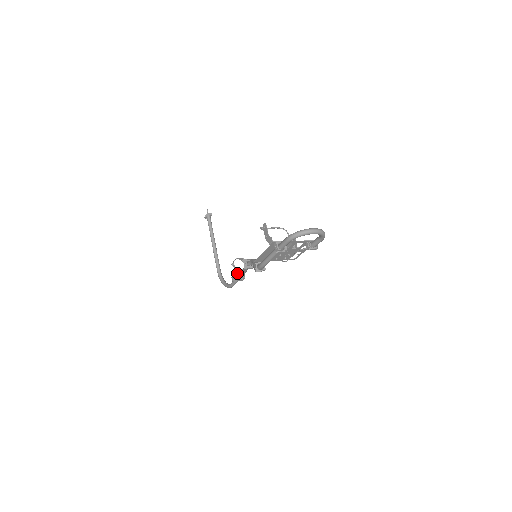
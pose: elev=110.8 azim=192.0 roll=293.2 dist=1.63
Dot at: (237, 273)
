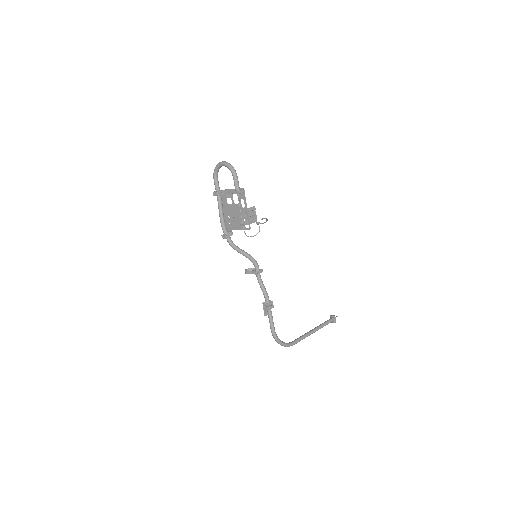
Dot at: occluded
